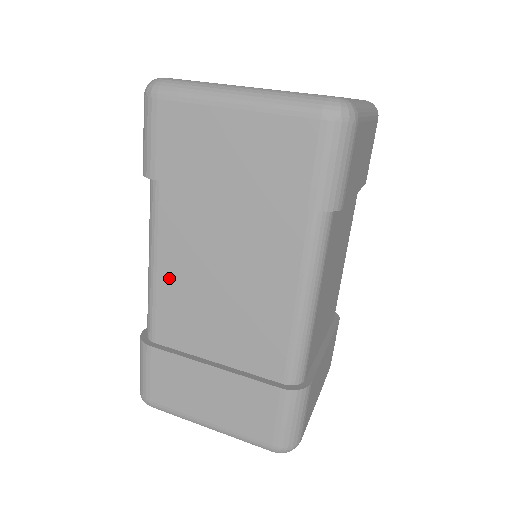
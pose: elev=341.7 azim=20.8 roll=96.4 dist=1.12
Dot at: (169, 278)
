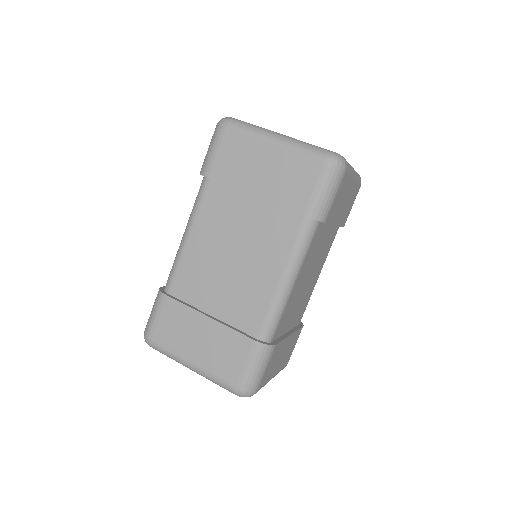
Dot at: (196, 247)
